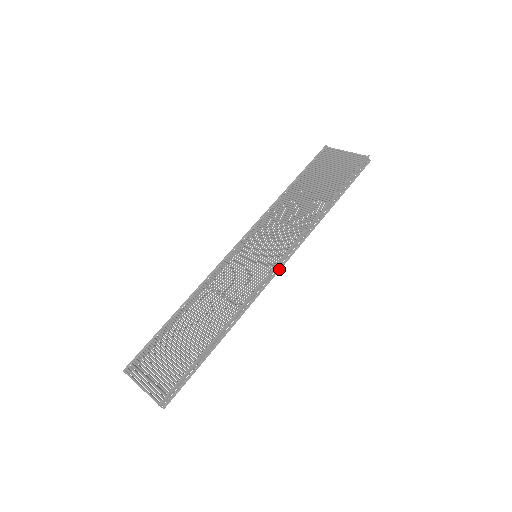
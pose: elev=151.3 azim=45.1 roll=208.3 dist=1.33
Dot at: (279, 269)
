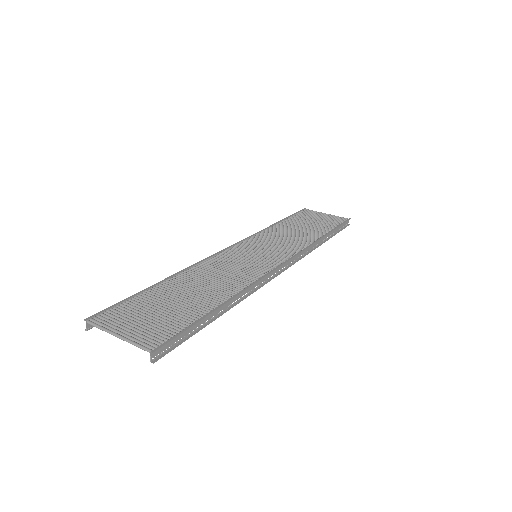
Dot at: (283, 270)
